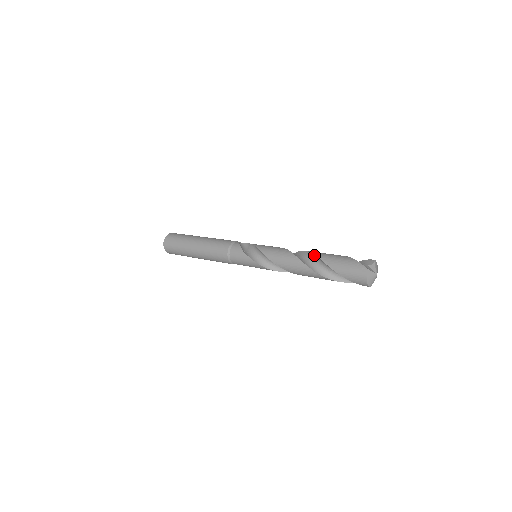
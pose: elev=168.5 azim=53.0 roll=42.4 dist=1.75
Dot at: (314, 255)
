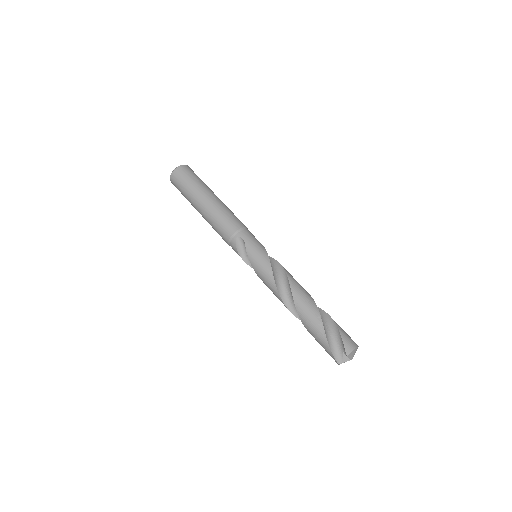
Dot at: (298, 314)
